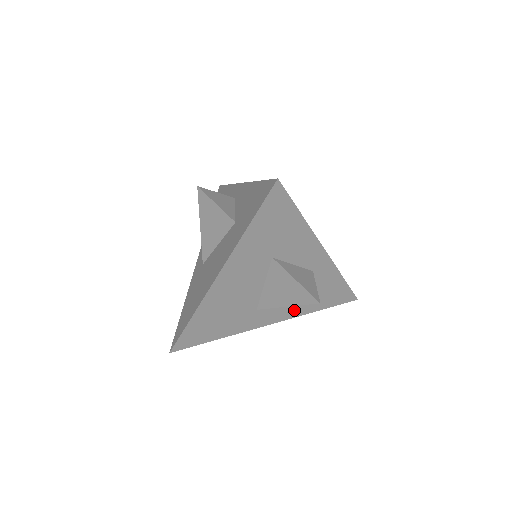
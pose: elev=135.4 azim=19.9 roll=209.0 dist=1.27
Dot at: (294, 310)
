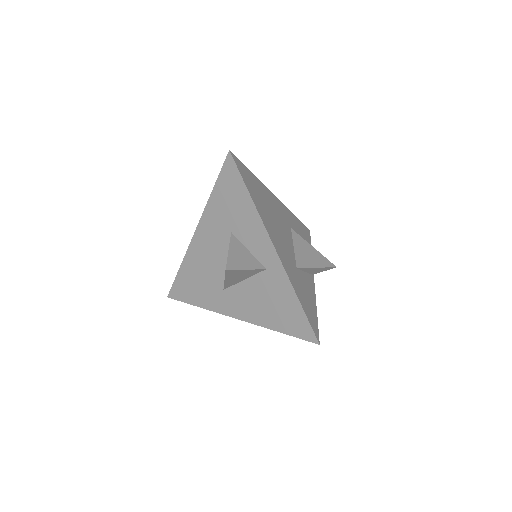
Dot at: (255, 314)
